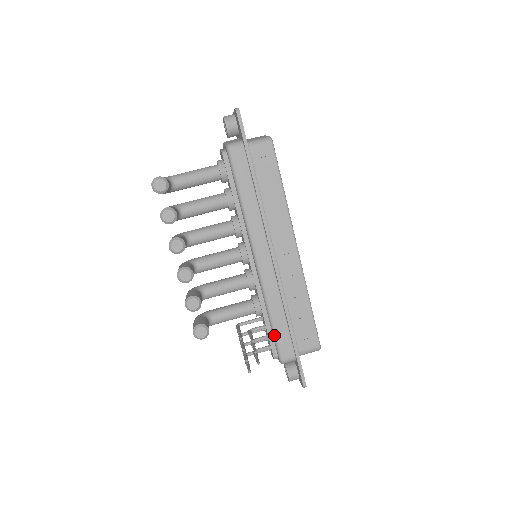
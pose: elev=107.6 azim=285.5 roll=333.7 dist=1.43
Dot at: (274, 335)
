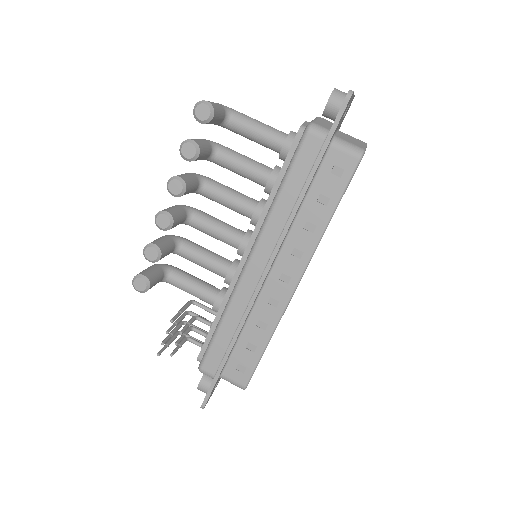
Dot at: (211, 342)
